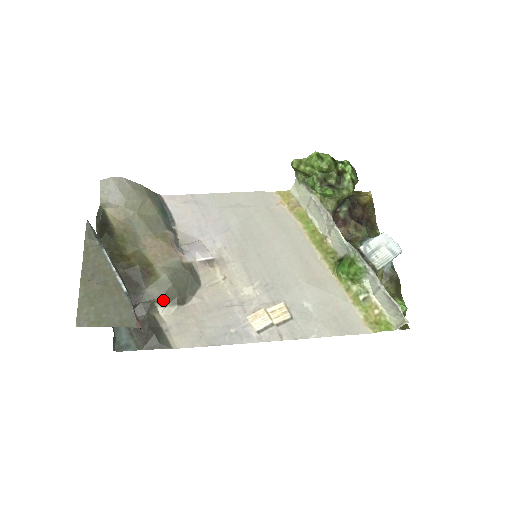
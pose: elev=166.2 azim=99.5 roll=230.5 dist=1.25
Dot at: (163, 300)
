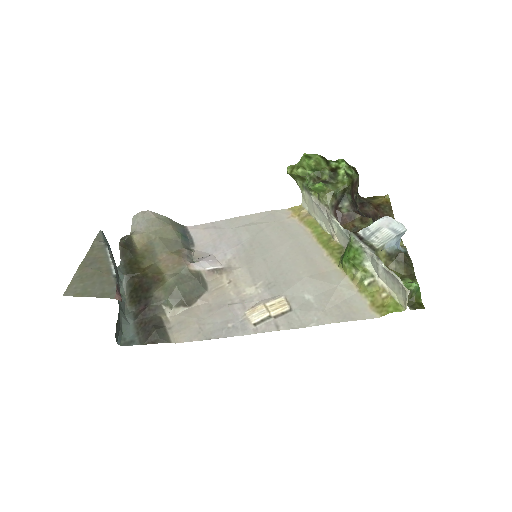
Dot at: (169, 302)
